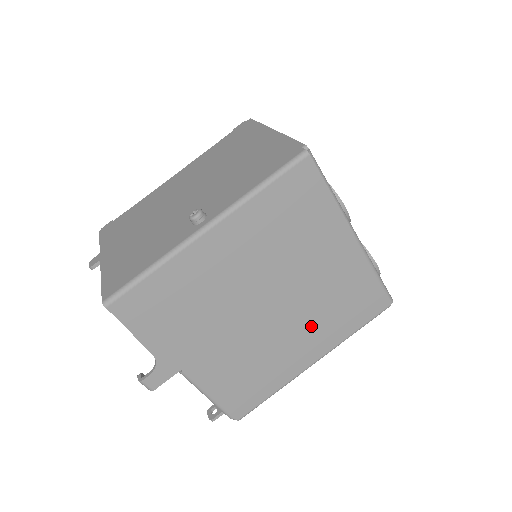
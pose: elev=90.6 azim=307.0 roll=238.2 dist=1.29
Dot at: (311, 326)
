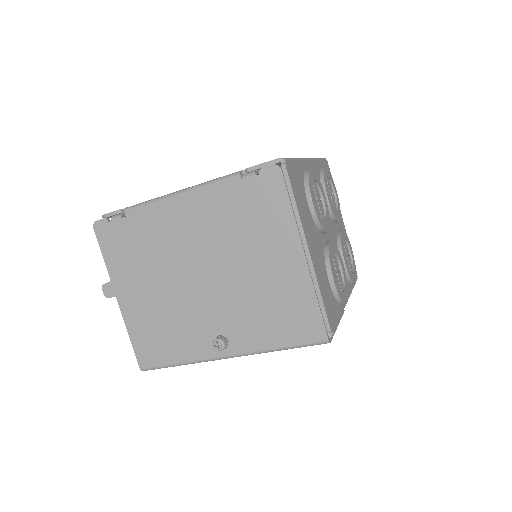
Dot at: occluded
